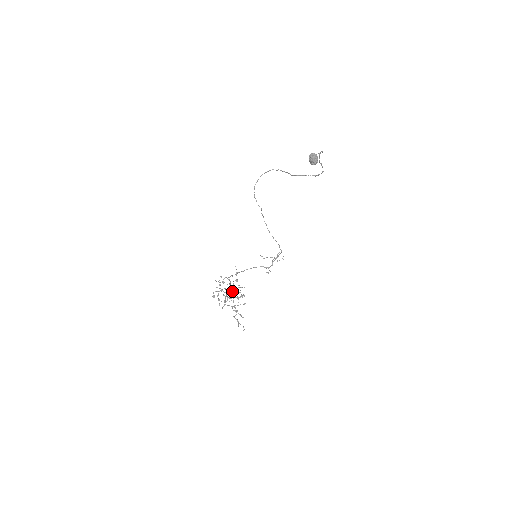
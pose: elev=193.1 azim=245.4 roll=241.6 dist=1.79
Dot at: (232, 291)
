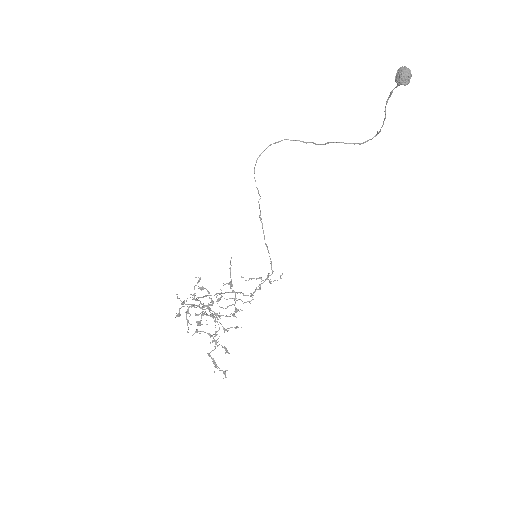
Dot at: (210, 310)
